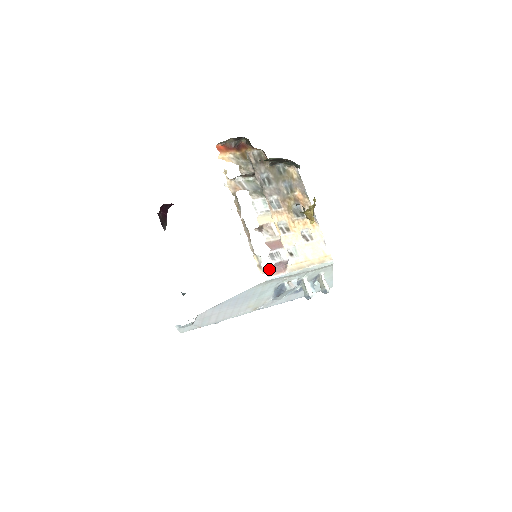
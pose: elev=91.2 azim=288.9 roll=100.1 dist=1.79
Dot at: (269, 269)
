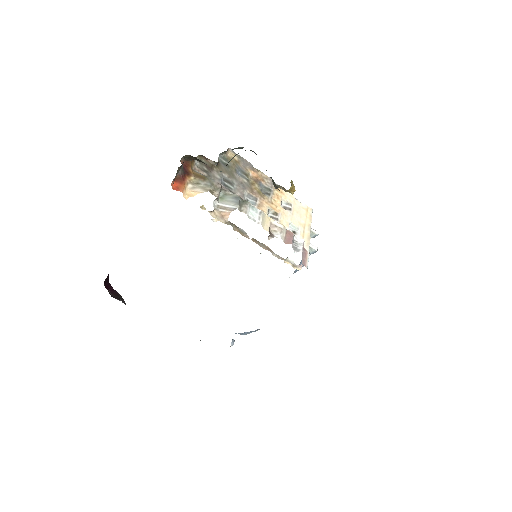
Dot at: occluded
